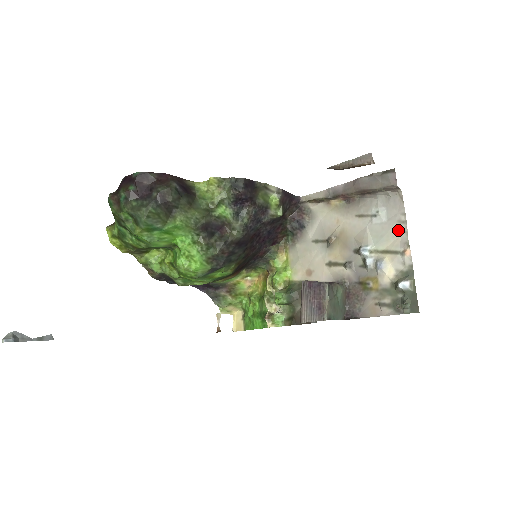
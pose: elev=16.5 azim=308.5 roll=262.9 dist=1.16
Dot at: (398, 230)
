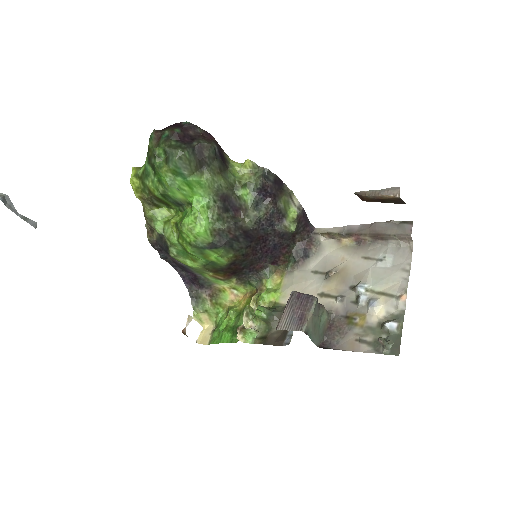
Dot at: (400, 276)
